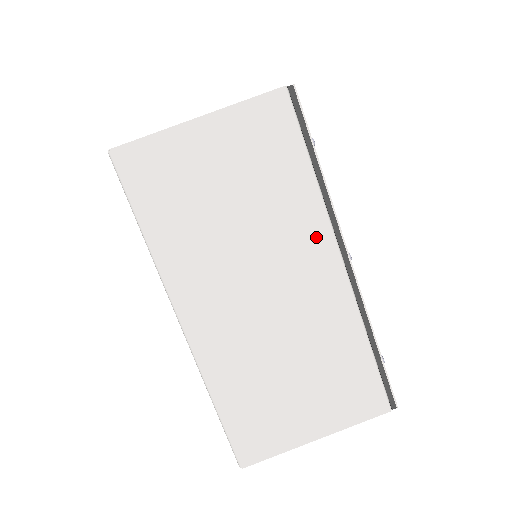
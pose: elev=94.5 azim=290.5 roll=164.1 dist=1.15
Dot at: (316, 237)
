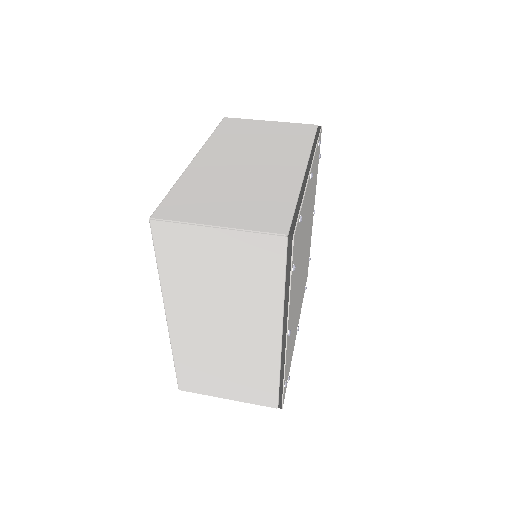
Dot at: (297, 158)
